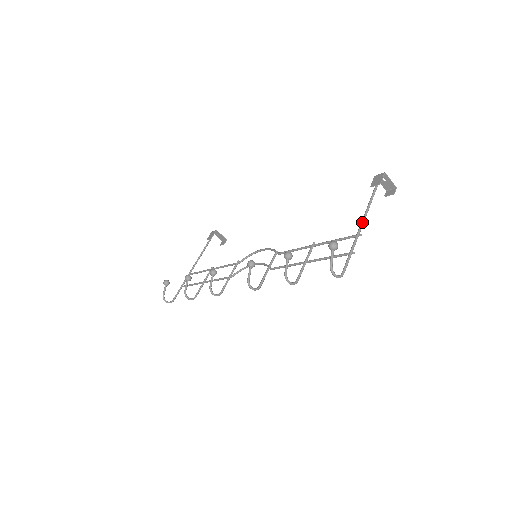
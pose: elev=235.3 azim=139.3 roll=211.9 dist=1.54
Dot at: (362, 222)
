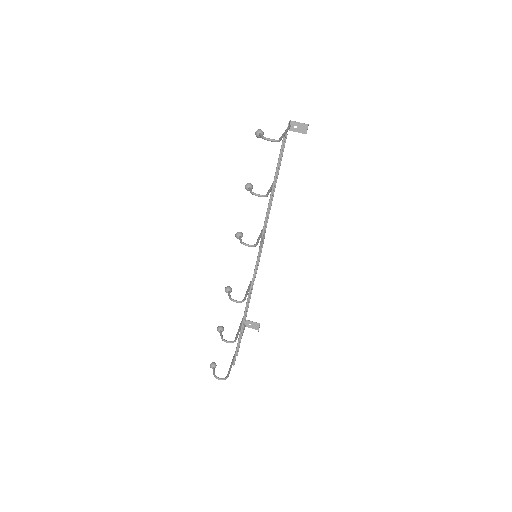
Dot at: occluded
